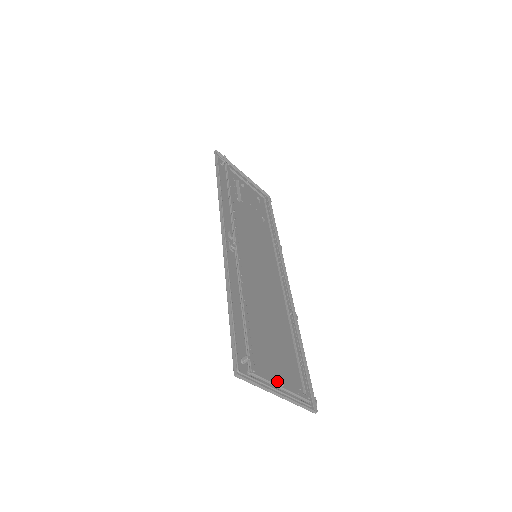
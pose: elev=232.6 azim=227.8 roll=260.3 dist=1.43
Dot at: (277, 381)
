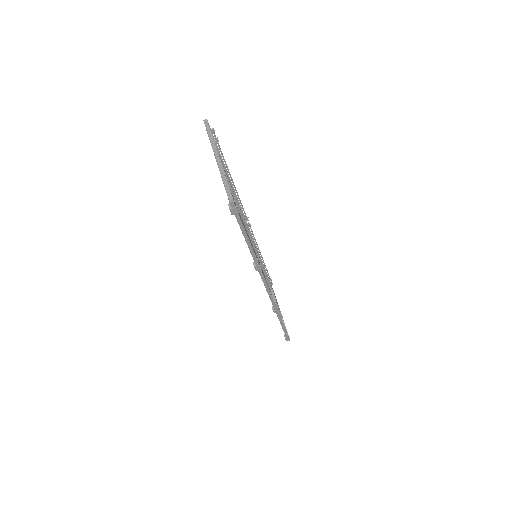
Dot at: occluded
